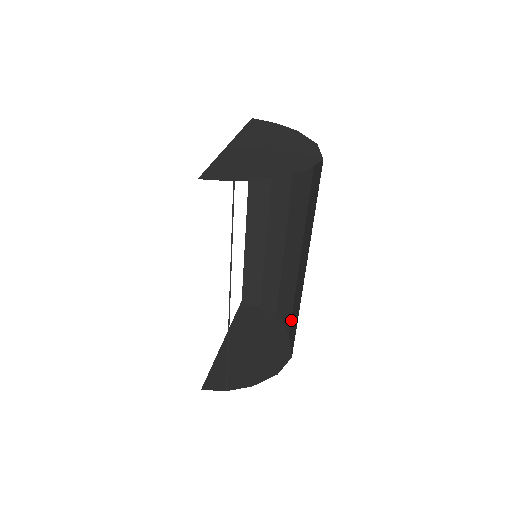
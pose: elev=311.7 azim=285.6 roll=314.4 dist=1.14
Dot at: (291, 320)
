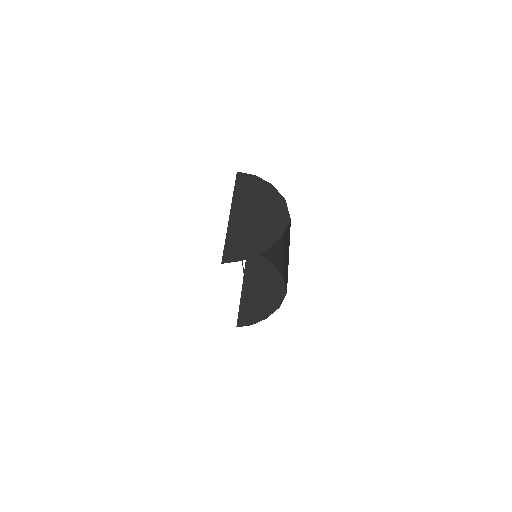
Dot at: (283, 270)
